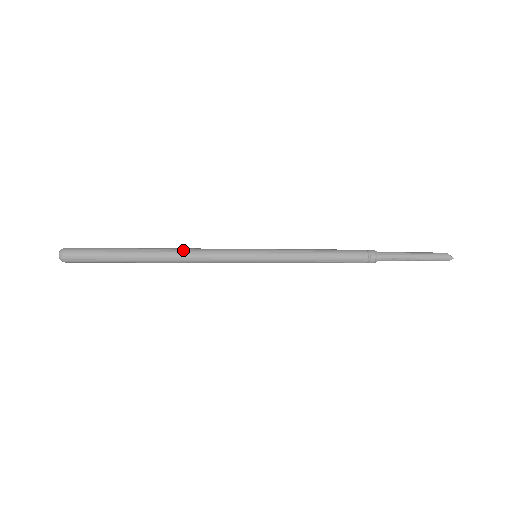
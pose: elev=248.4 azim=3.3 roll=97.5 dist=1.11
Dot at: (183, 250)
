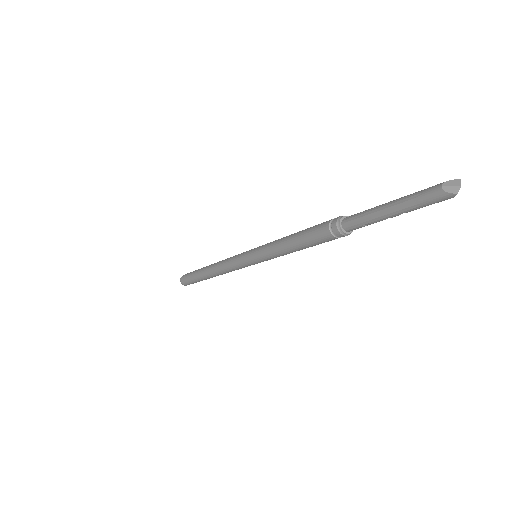
Dot at: (216, 267)
